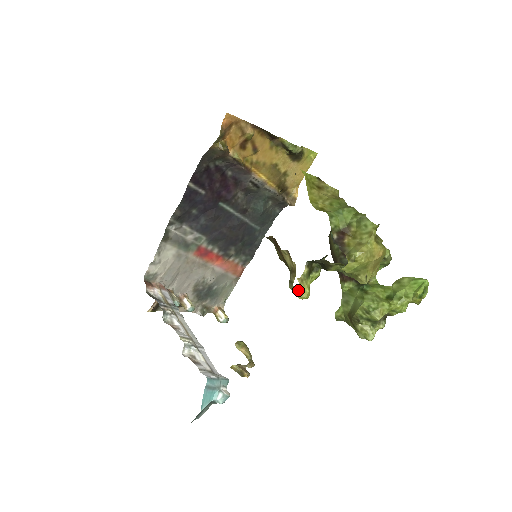
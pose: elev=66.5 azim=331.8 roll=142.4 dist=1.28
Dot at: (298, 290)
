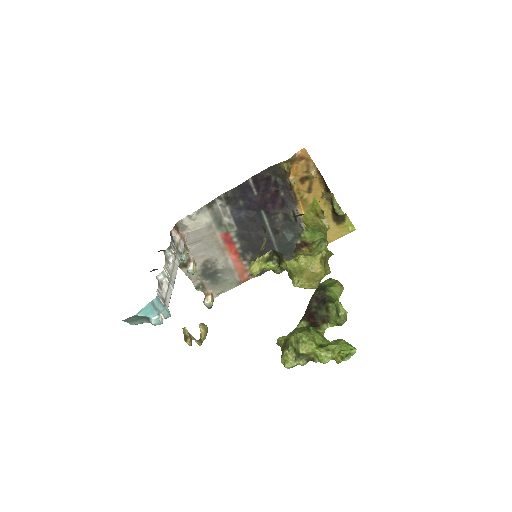
Dot at: (252, 264)
